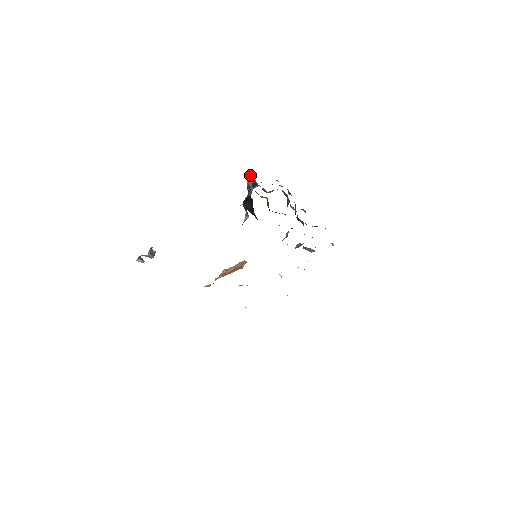
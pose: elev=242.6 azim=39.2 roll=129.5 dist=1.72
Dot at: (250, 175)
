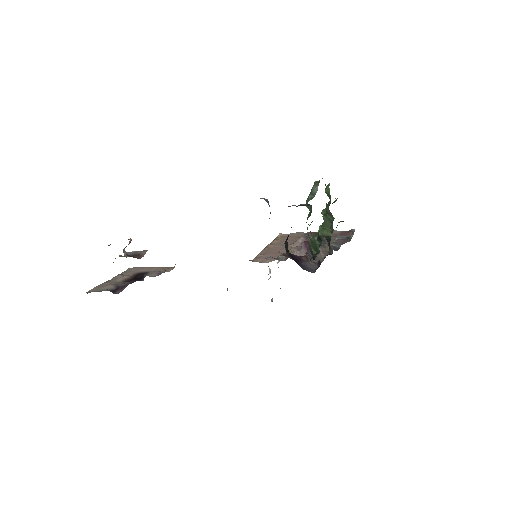
Dot at: occluded
